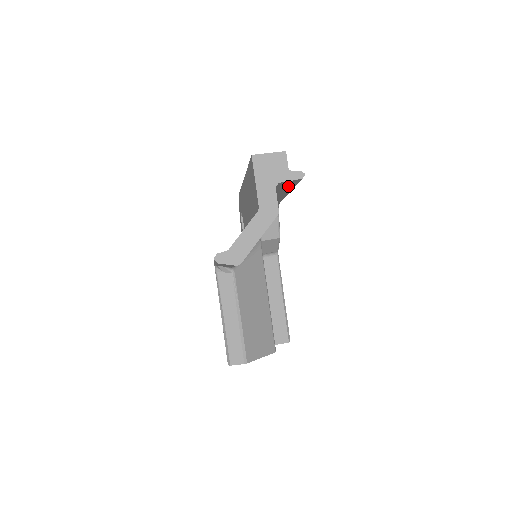
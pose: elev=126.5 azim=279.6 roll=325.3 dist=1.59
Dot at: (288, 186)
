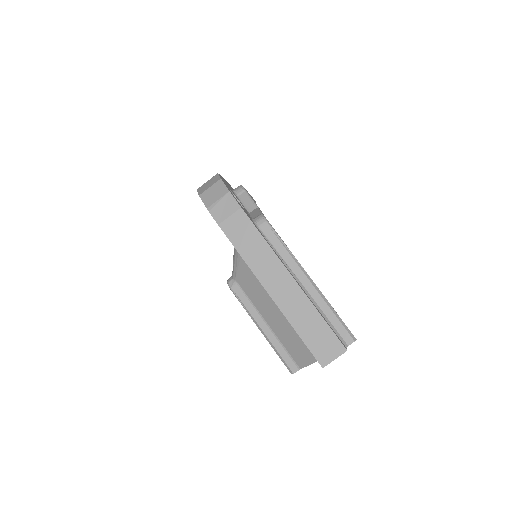
Dot at: occluded
